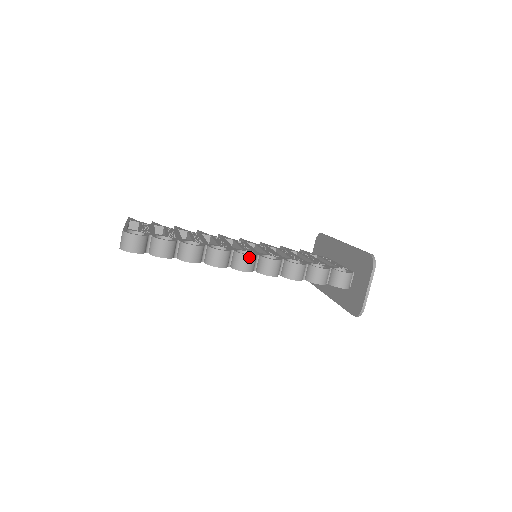
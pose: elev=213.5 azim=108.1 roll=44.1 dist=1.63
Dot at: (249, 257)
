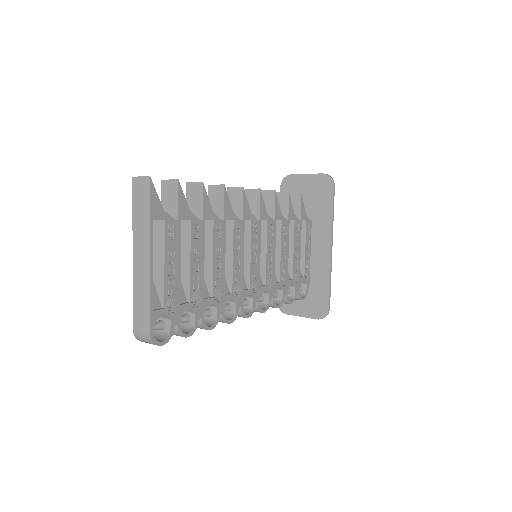
Dot at: (248, 317)
